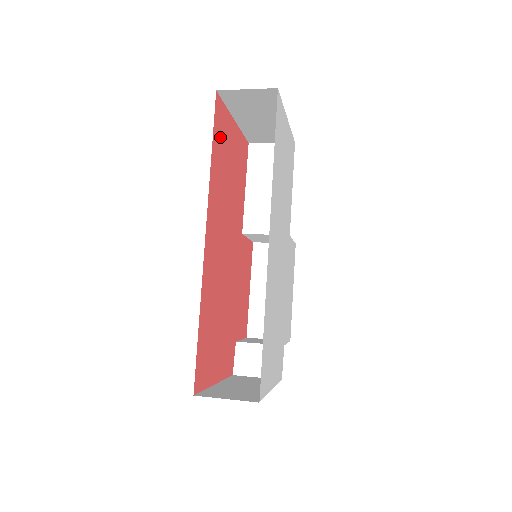
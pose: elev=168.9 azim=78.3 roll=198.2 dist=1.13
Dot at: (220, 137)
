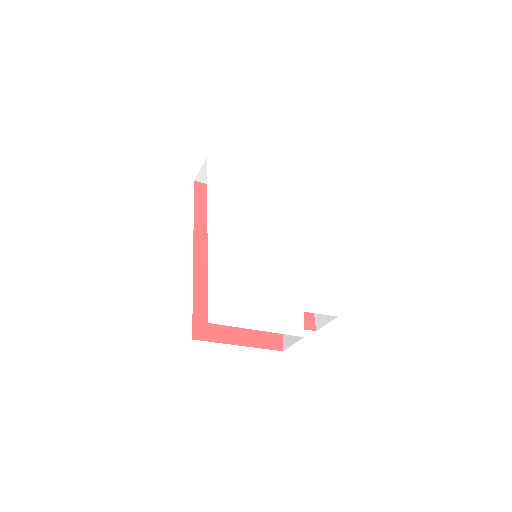
Dot at: occluded
